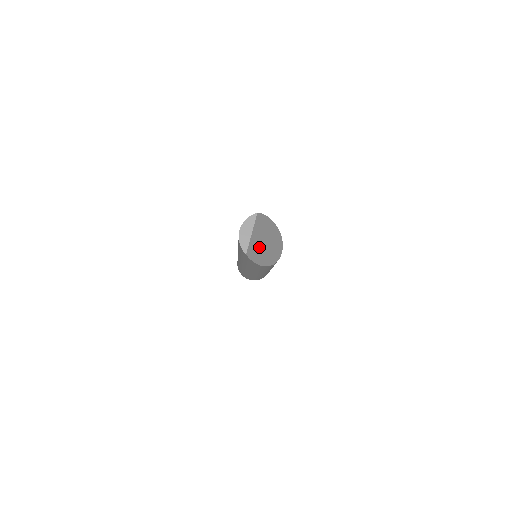
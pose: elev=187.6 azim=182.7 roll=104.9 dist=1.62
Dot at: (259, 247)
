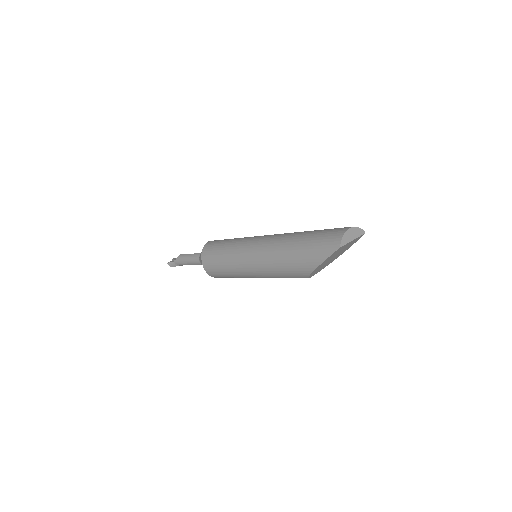
Dot at: (335, 254)
